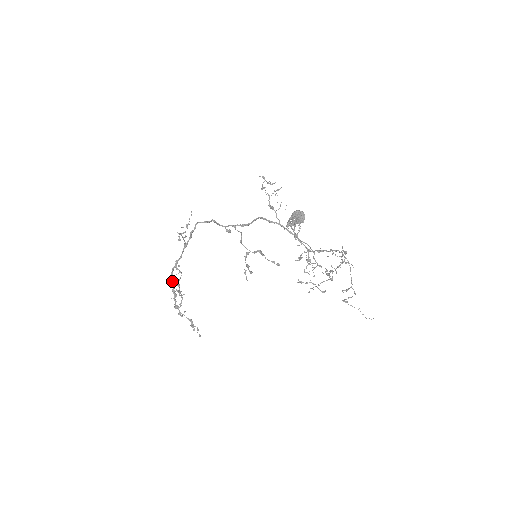
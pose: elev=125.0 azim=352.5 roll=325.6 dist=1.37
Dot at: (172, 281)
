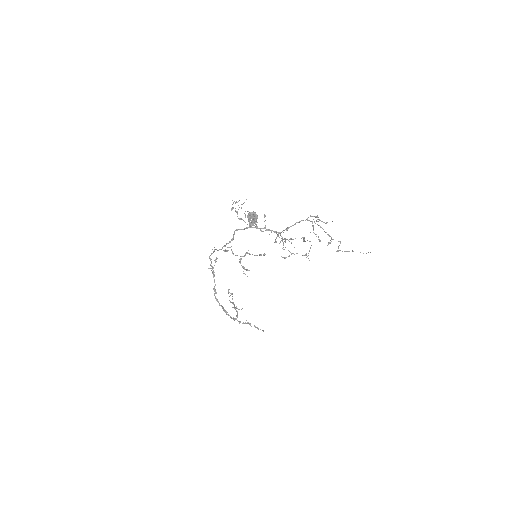
Dot at: (219, 303)
